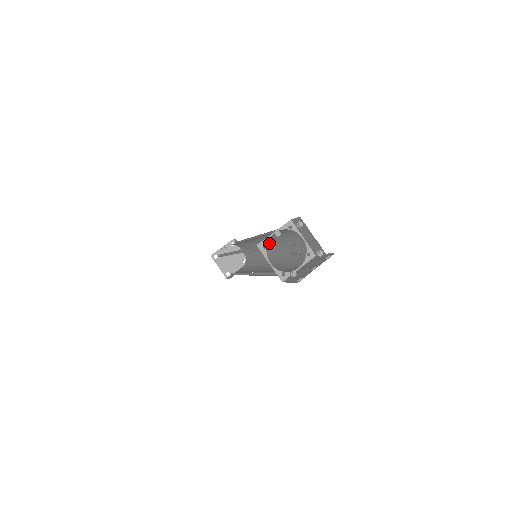
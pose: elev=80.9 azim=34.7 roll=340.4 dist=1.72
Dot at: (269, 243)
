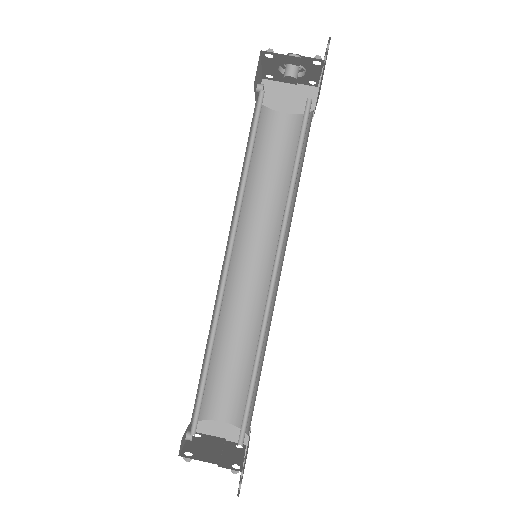
Dot at: (265, 53)
